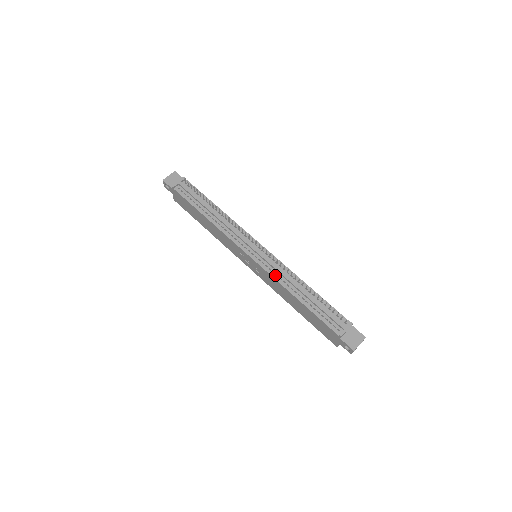
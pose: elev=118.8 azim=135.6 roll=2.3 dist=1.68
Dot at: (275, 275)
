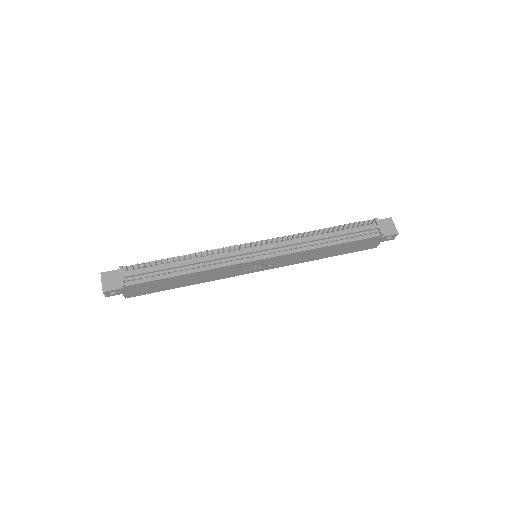
Dot at: (294, 250)
